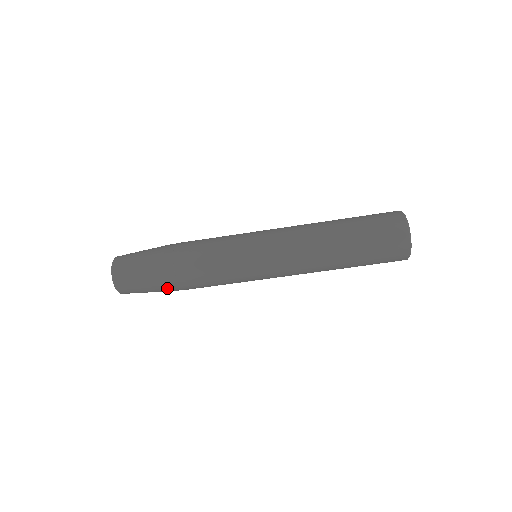
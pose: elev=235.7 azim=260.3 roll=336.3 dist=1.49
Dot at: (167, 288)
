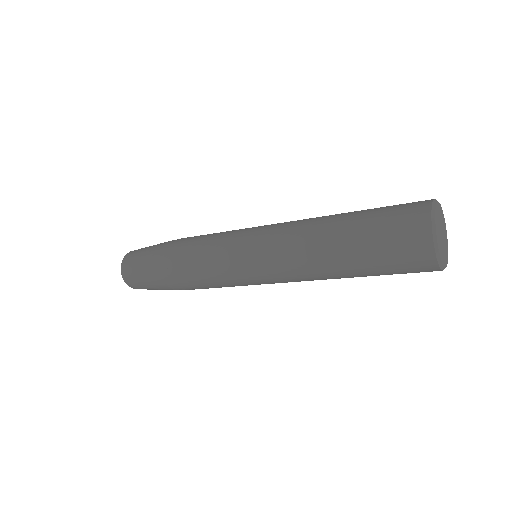
Dot at: (168, 287)
